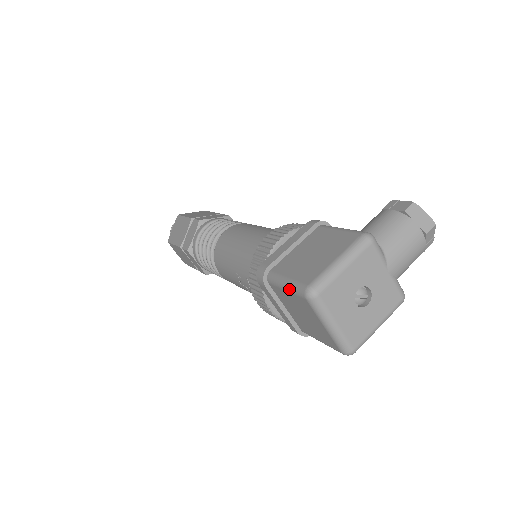
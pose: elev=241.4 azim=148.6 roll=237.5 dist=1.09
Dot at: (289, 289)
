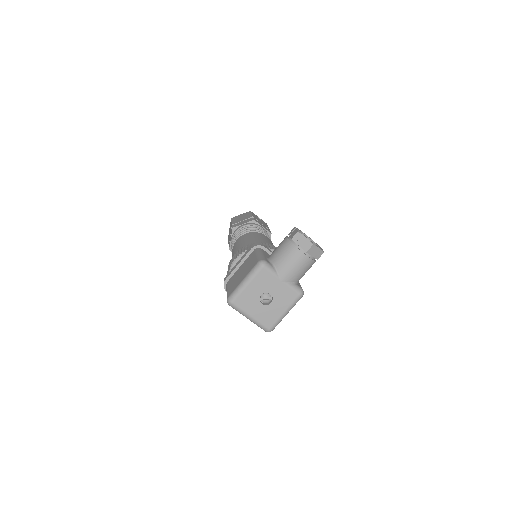
Dot at: occluded
